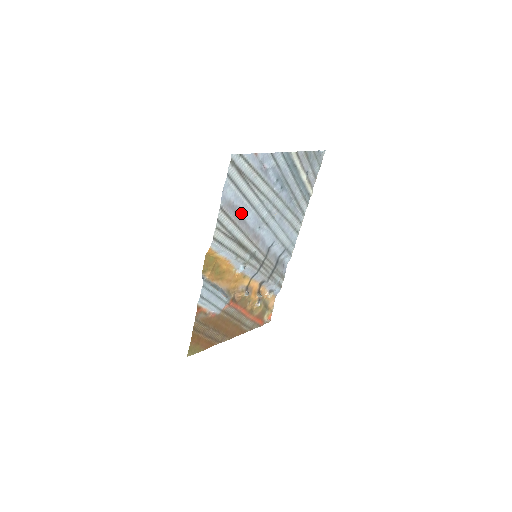
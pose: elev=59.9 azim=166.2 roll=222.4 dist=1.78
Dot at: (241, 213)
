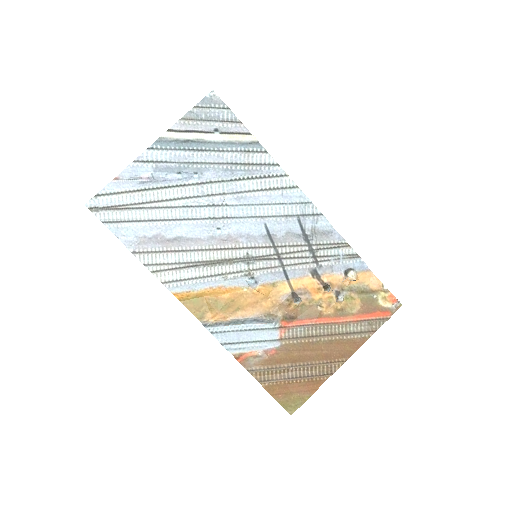
Dot at: (171, 236)
